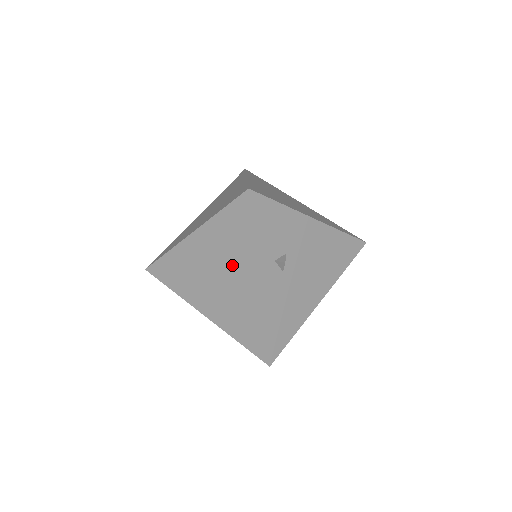
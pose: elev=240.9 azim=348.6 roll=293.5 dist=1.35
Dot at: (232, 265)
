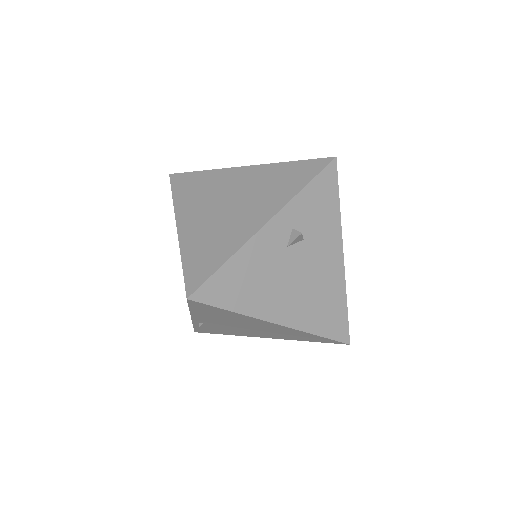
Dot at: (256, 200)
